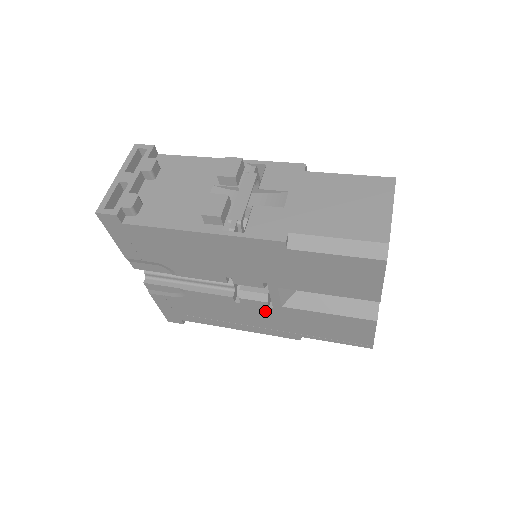
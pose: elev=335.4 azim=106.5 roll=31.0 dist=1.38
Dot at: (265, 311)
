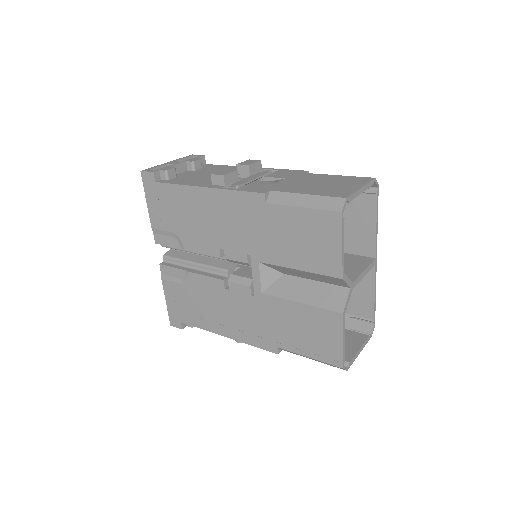
Dot at: (248, 302)
